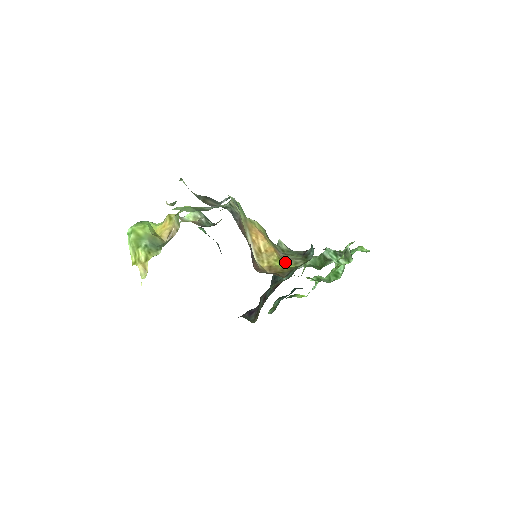
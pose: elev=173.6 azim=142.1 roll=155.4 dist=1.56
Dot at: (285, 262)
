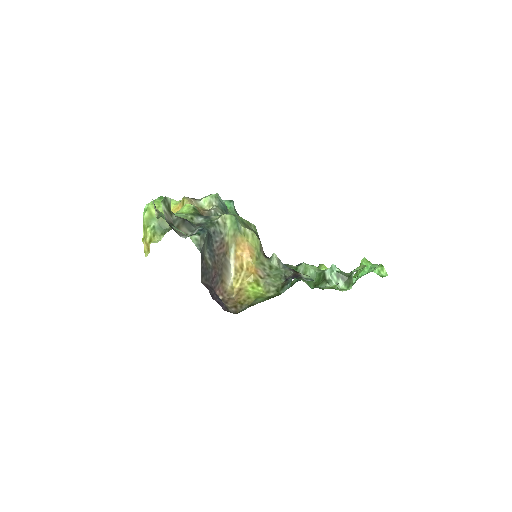
Dot at: (261, 285)
